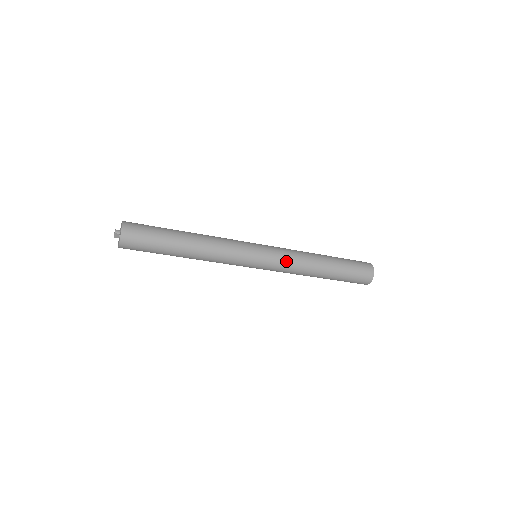
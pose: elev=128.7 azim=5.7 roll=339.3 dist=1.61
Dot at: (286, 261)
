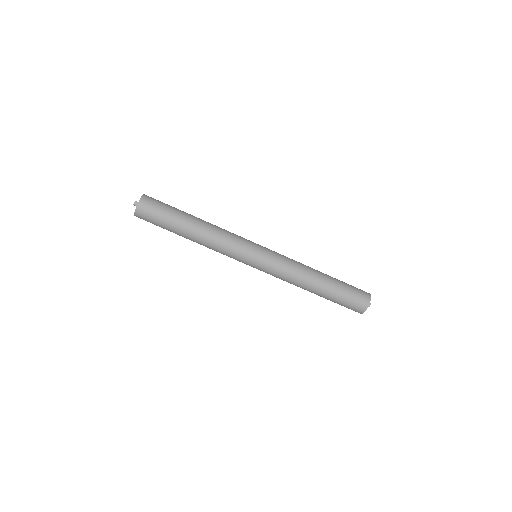
Dot at: (278, 273)
